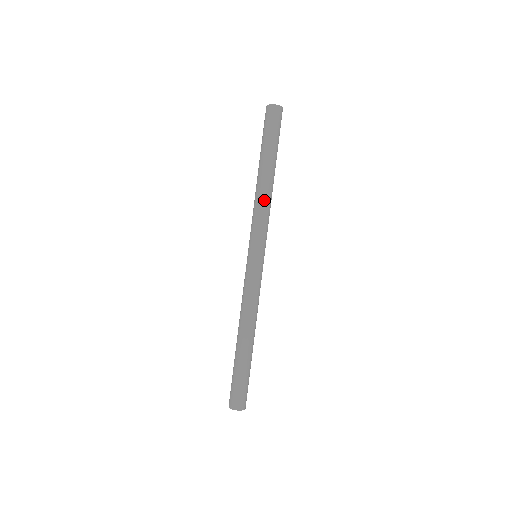
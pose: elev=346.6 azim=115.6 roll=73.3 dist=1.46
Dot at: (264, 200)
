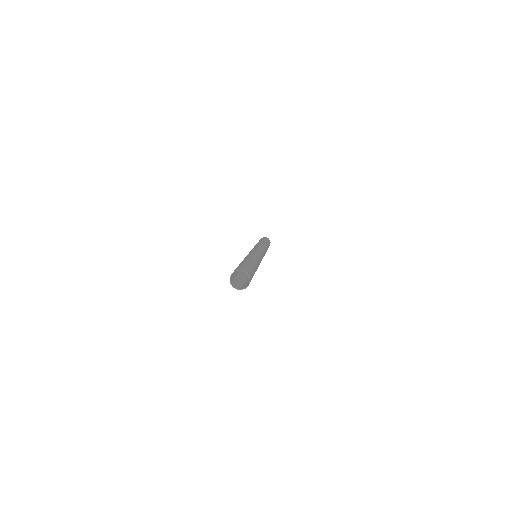
Dot at: (263, 245)
